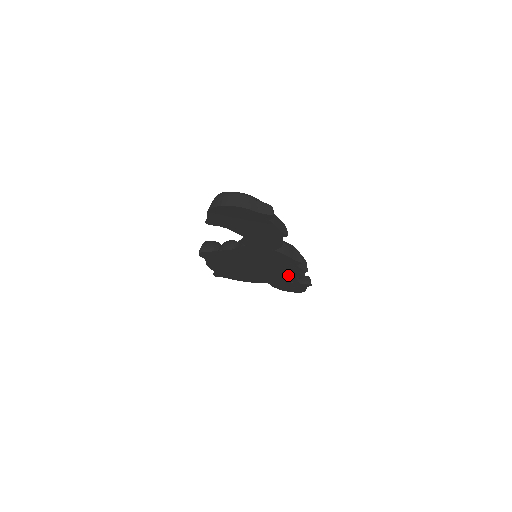
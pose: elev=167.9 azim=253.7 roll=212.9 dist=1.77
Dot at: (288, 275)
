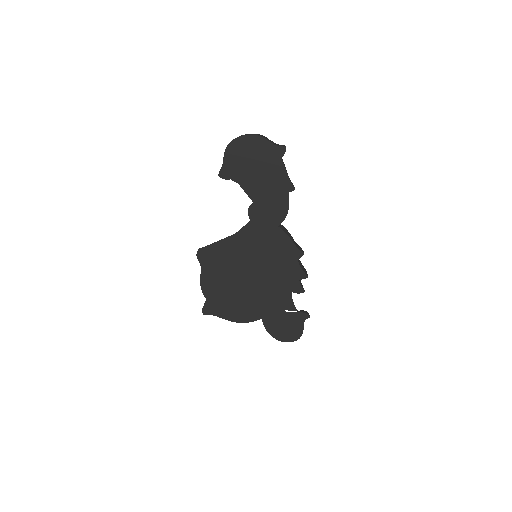
Dot at: (286, 291)
